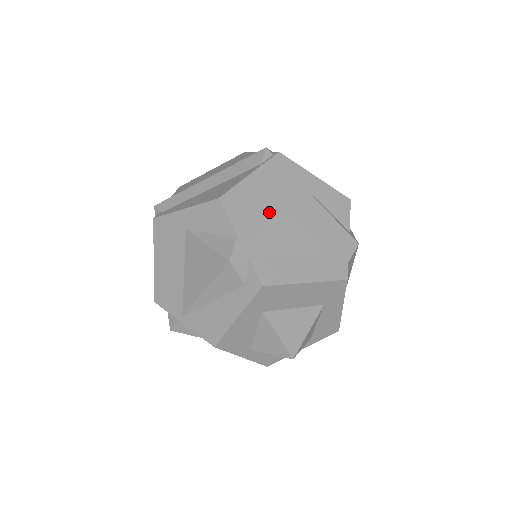
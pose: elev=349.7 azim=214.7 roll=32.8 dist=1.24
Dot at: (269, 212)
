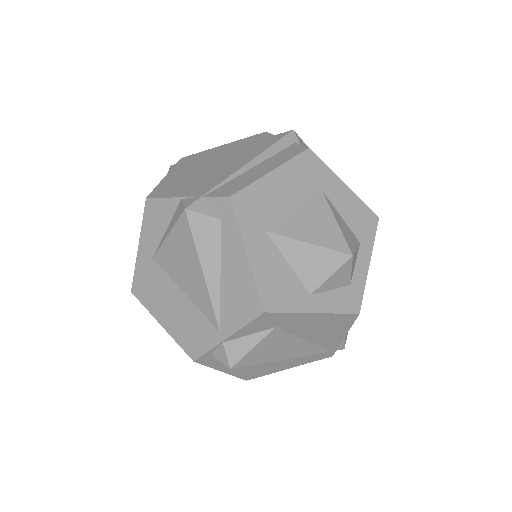
Dot at: (198, 175)
